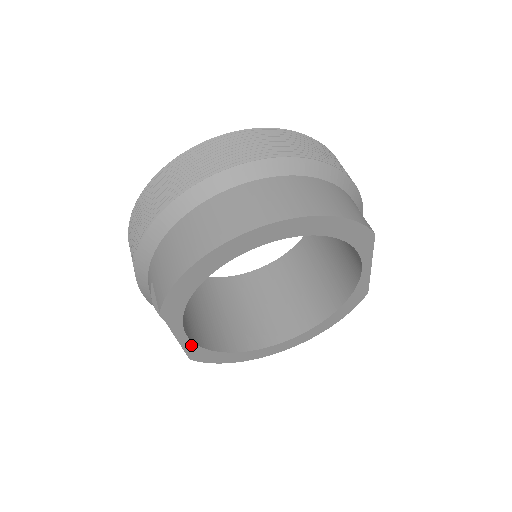
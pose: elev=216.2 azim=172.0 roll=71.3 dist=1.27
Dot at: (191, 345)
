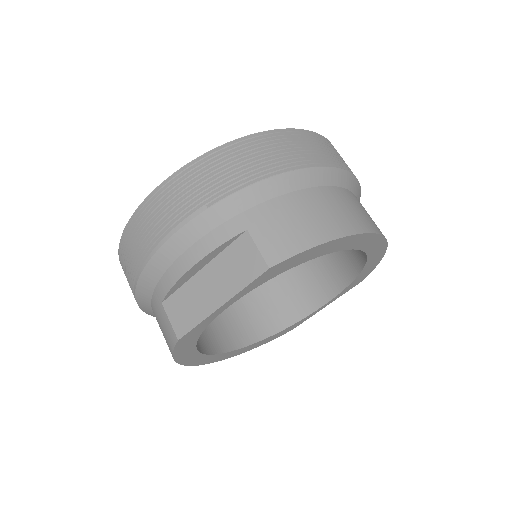
Dot at: (208, 322)
